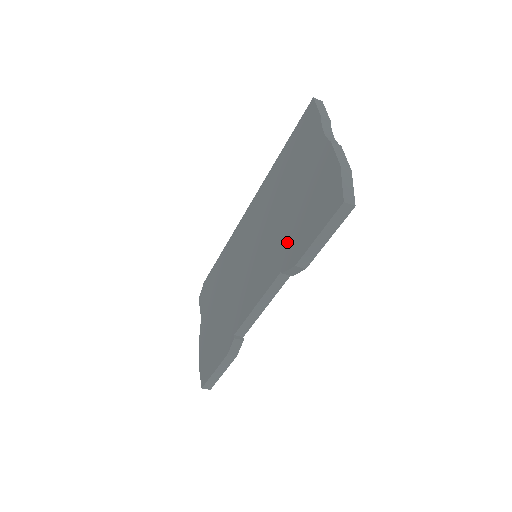
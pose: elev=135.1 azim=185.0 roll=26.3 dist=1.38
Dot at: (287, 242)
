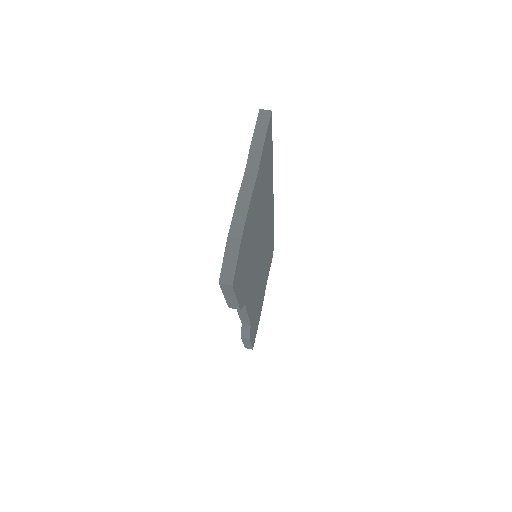
Dot at: occluded
